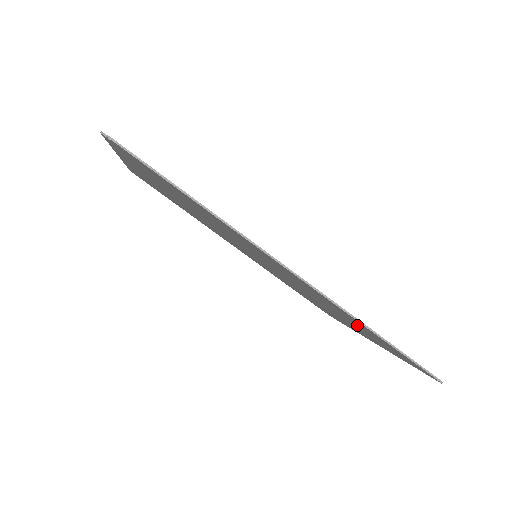
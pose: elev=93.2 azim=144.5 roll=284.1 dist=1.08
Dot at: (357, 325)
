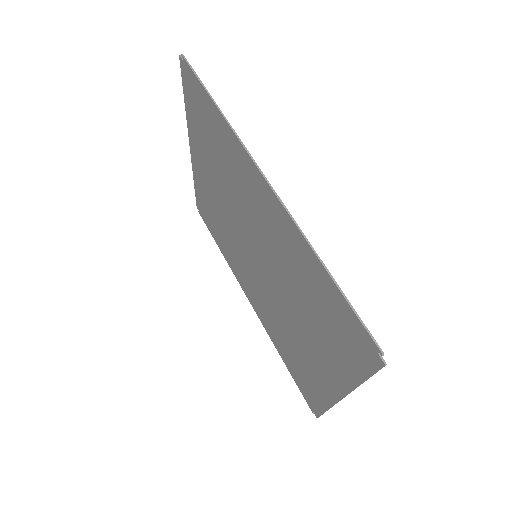
Dot at: (316, 299)
